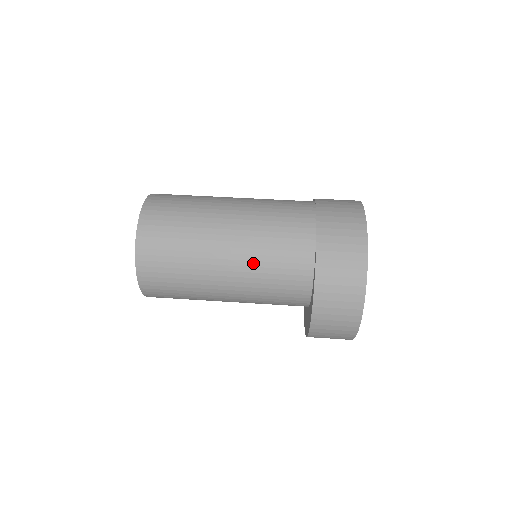
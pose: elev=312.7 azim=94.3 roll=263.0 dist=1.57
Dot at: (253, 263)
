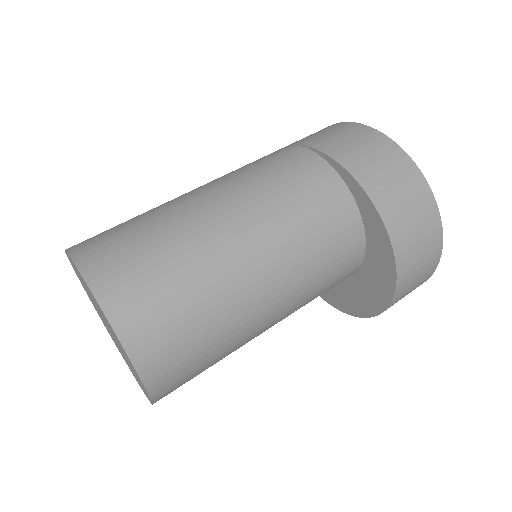
Dot at: (270, 212)
